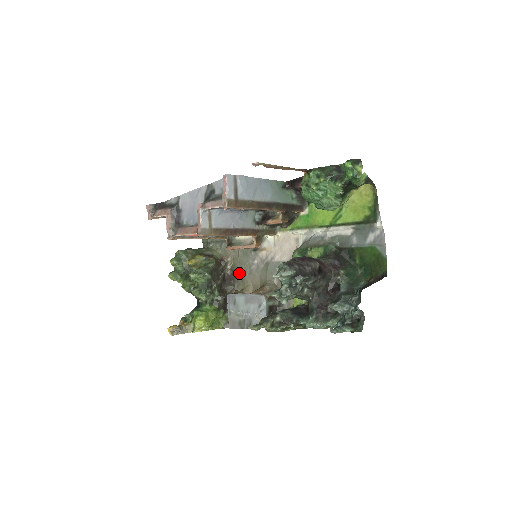
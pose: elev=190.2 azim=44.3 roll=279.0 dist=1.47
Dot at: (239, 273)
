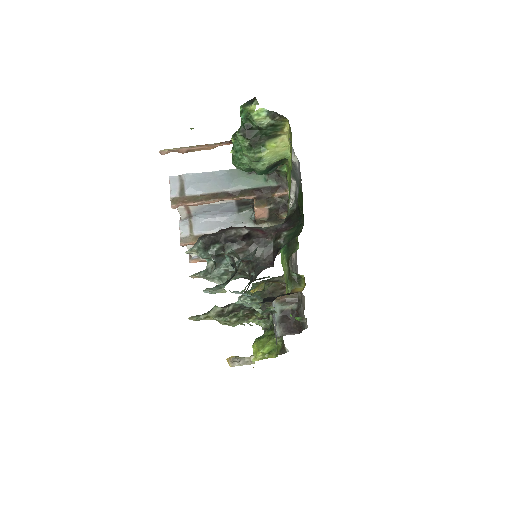
Dot at: occluded
